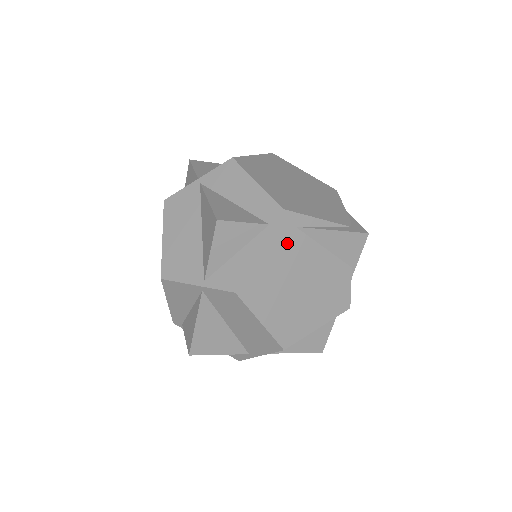
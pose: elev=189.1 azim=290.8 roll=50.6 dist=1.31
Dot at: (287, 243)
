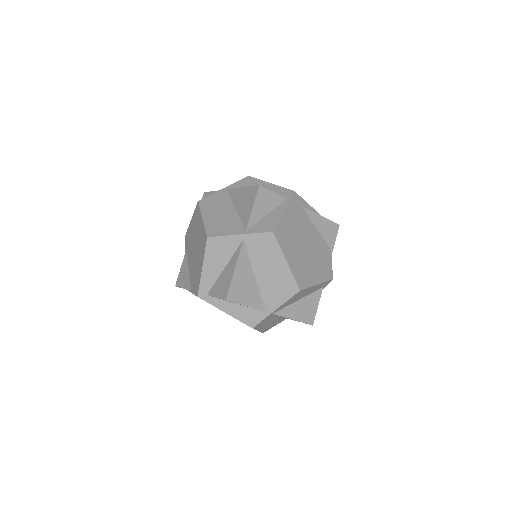
Dot at: (297, 214)
